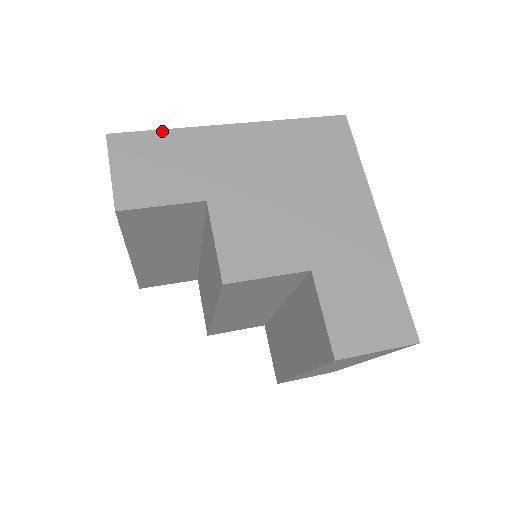
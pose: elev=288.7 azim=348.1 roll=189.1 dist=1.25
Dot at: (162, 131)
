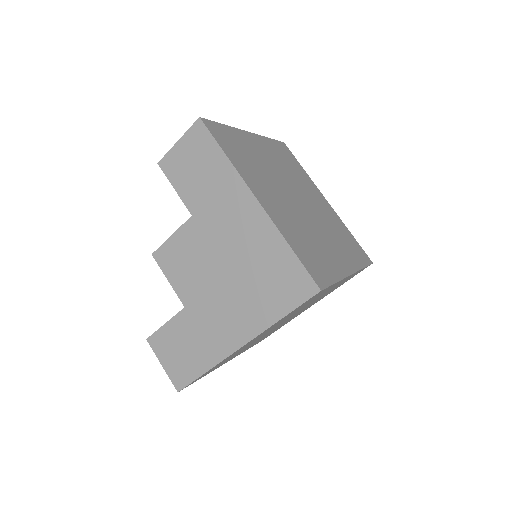
Dot at: (222, 152)
